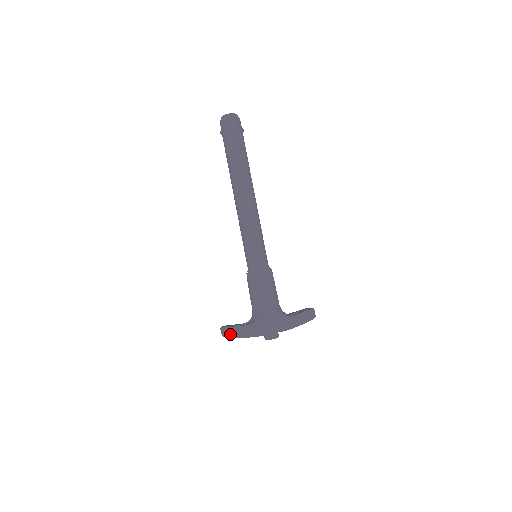
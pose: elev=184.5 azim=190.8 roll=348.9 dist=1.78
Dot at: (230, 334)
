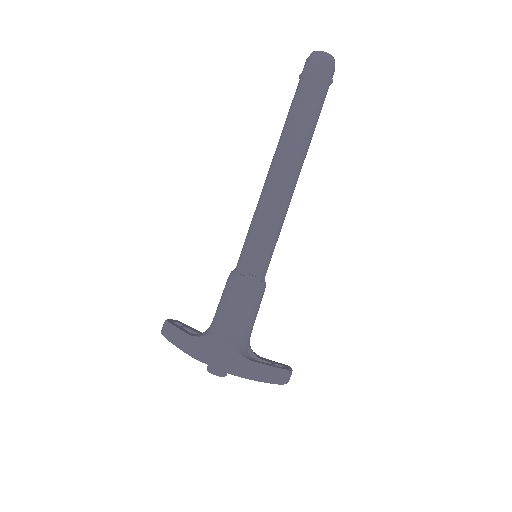
Dot at: (166, 332)
